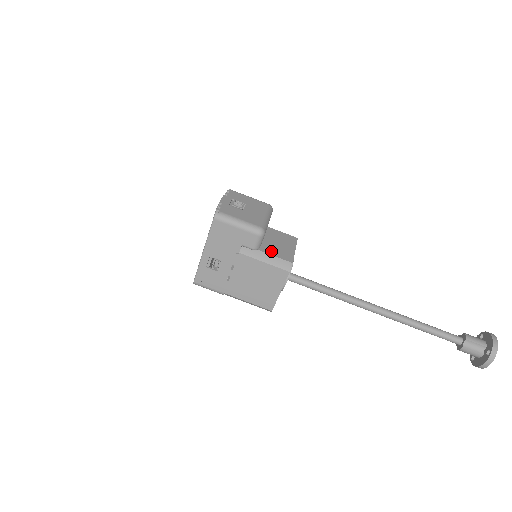
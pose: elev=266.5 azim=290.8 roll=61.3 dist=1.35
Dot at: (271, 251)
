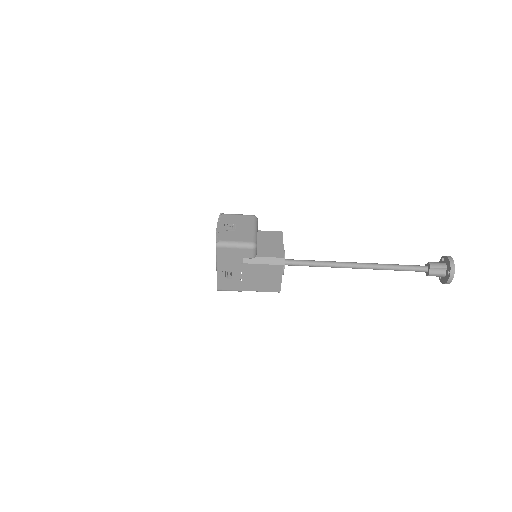
Dot at: (265, 253)
